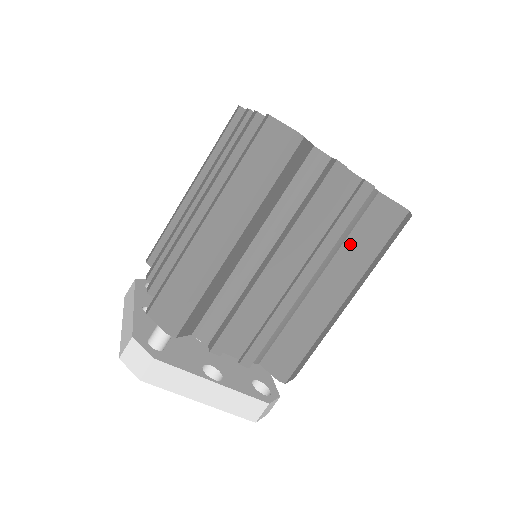
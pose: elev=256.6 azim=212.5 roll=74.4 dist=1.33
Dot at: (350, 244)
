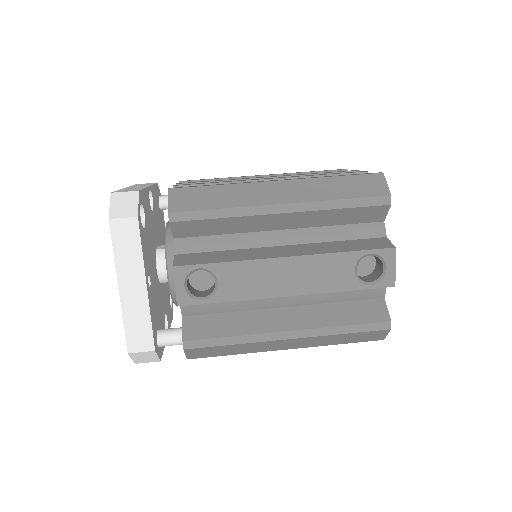
Dot at: occluded
